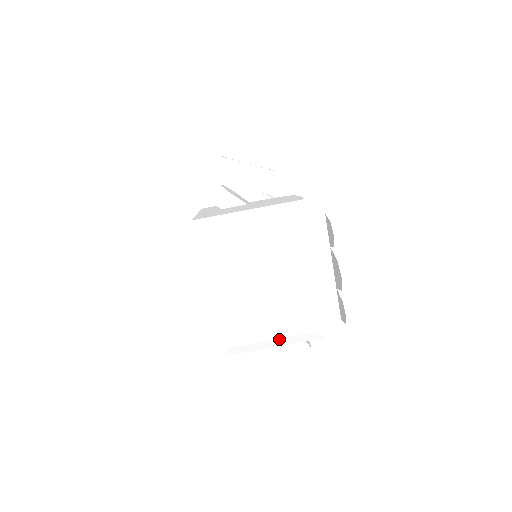
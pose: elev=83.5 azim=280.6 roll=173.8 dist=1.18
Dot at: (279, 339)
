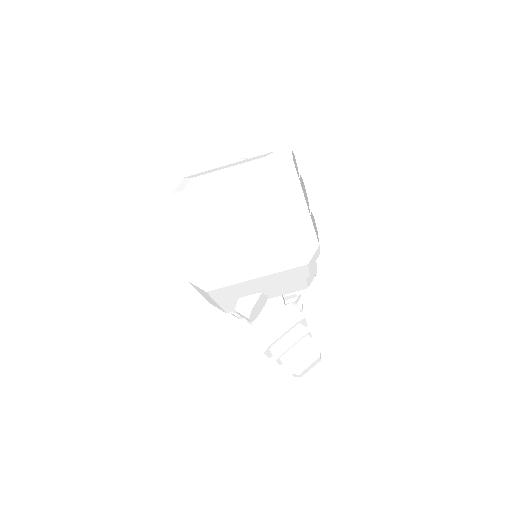
Dot at: (257, 257)
